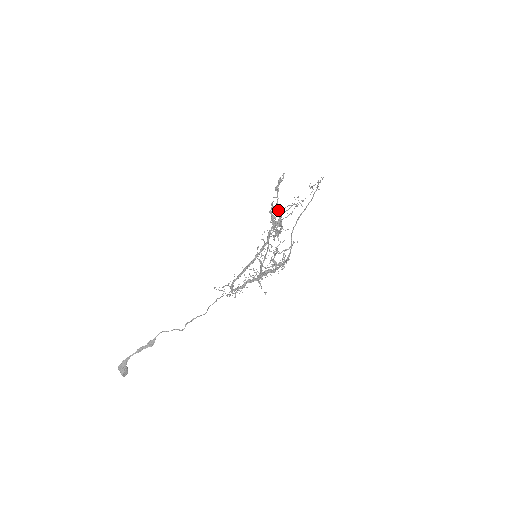
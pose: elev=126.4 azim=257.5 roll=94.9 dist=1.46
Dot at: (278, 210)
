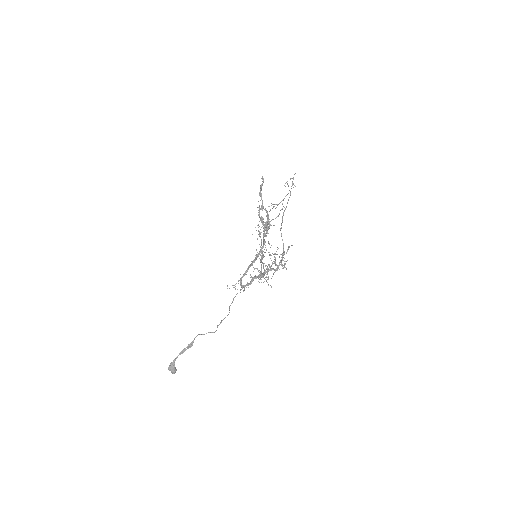
Dot at: occluded
